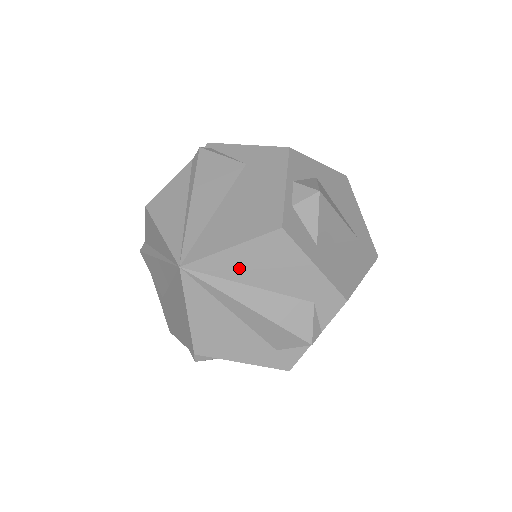
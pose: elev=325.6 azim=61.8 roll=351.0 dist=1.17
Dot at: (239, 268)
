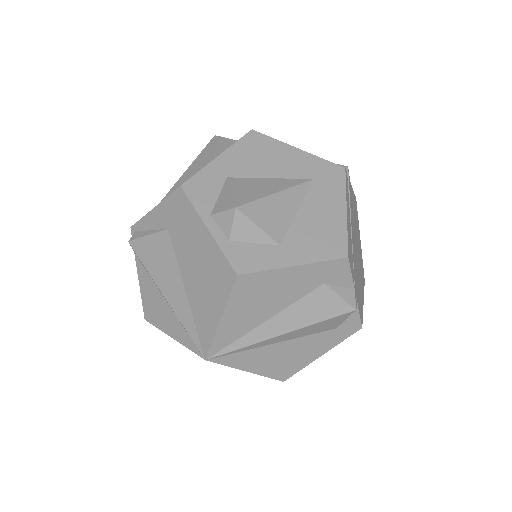
Dot at: (243, 322)
